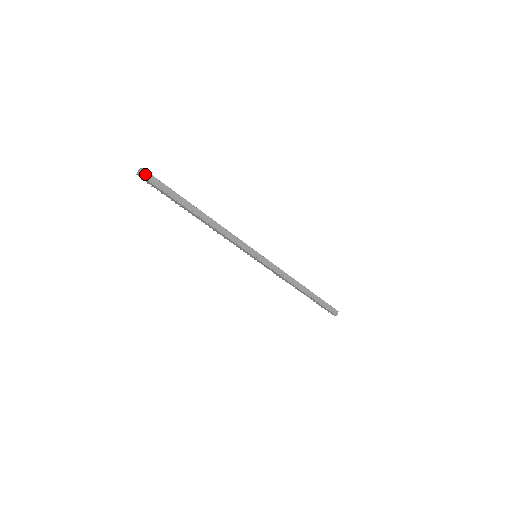
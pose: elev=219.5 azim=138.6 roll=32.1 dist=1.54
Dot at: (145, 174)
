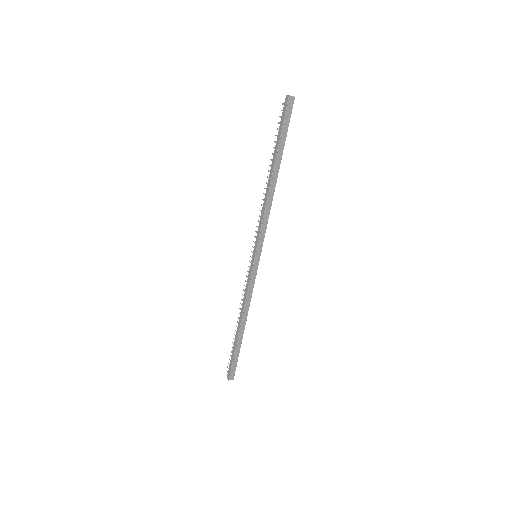
Dot at: (291, 102)
